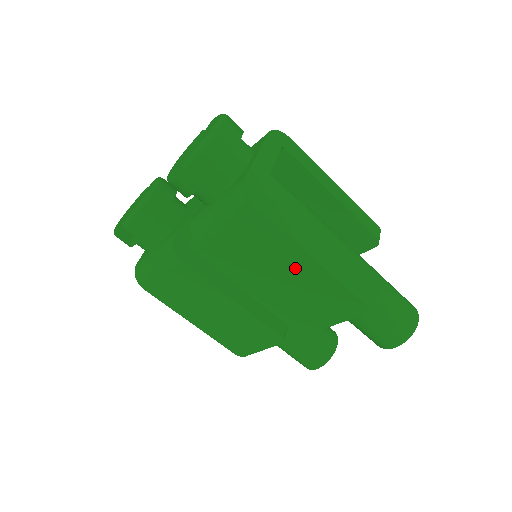
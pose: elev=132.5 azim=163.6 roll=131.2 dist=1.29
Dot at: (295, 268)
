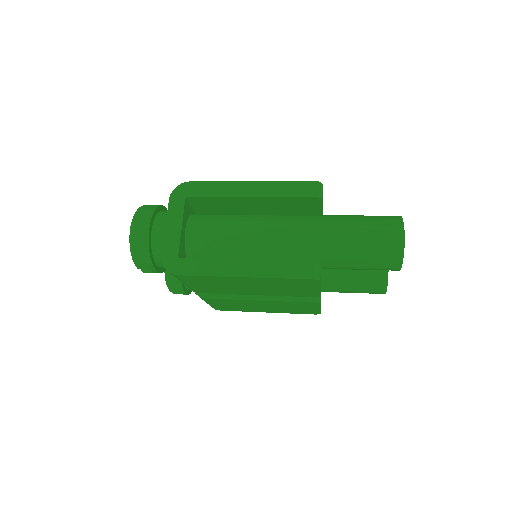
Dot at: (244, 283)
